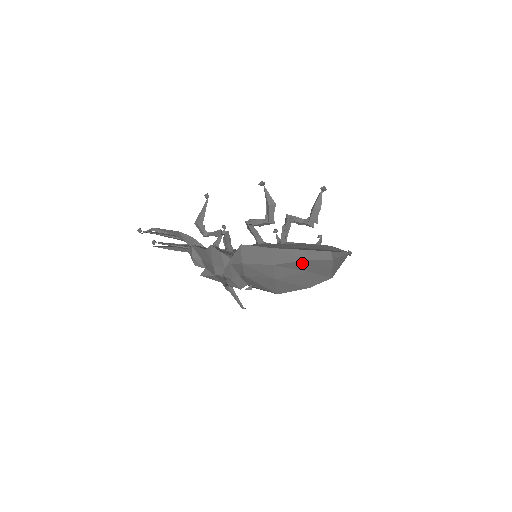
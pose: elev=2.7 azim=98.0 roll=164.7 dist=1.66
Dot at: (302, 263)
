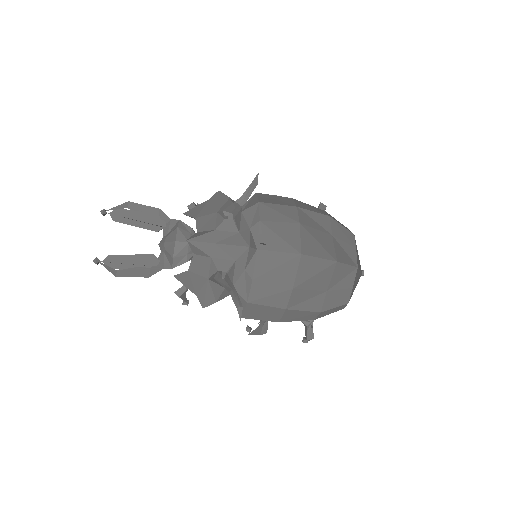
Dot at: (326, 219)
